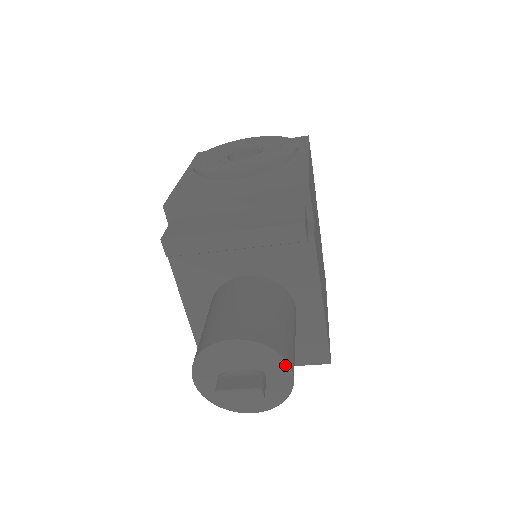
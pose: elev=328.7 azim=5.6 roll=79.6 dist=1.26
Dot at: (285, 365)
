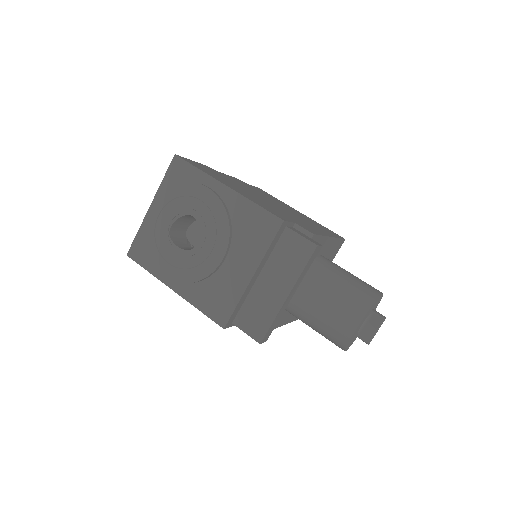
Dot at: occluded
